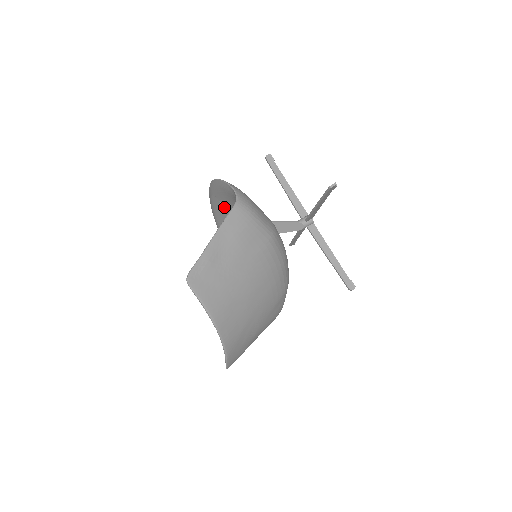
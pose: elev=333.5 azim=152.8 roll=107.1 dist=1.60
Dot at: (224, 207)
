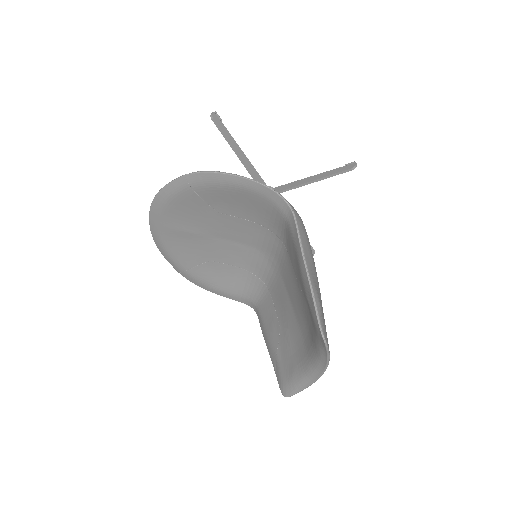
Dot at: (205, 203)
